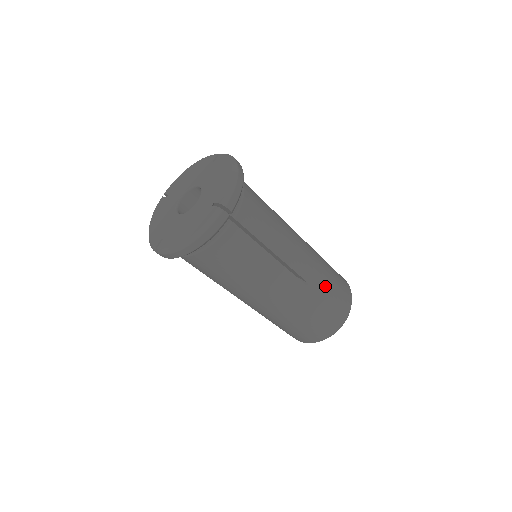
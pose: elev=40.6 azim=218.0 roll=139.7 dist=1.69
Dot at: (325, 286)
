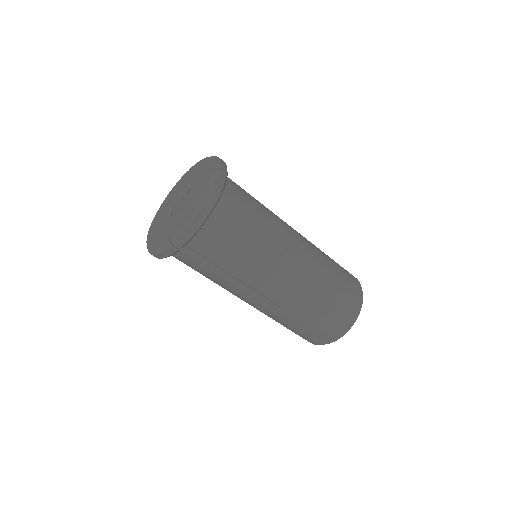
Dot at: (329, 259)
